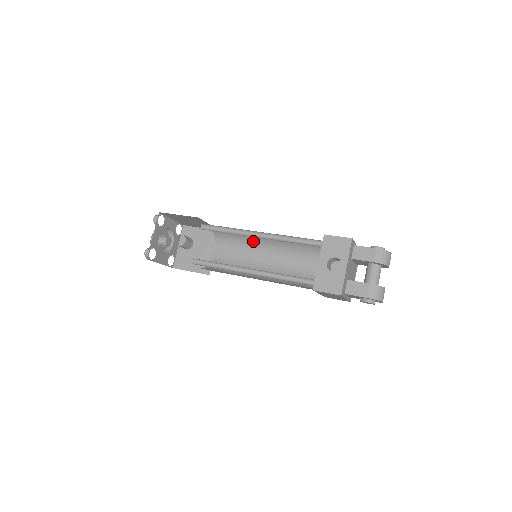
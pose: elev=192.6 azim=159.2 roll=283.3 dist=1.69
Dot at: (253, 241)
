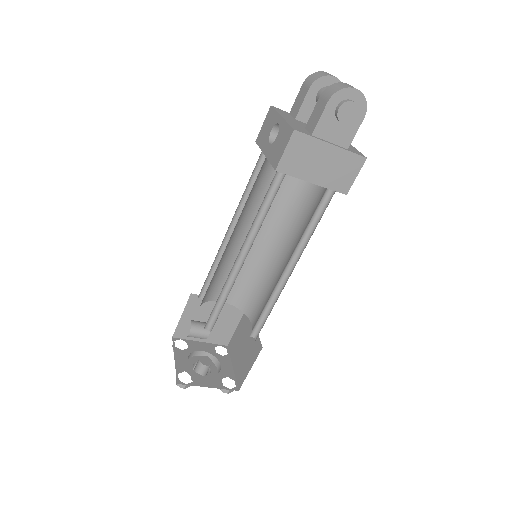
Dot at: (261, 262)
